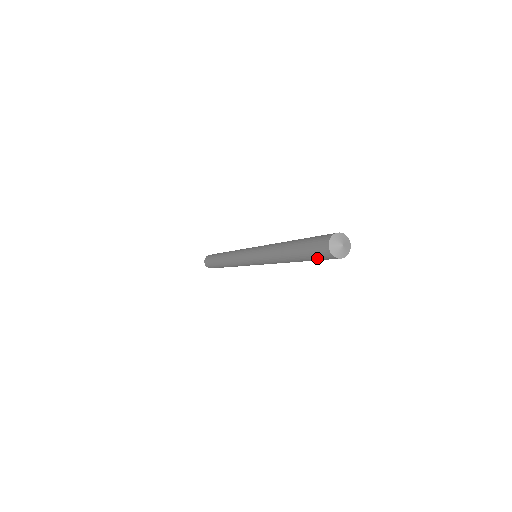
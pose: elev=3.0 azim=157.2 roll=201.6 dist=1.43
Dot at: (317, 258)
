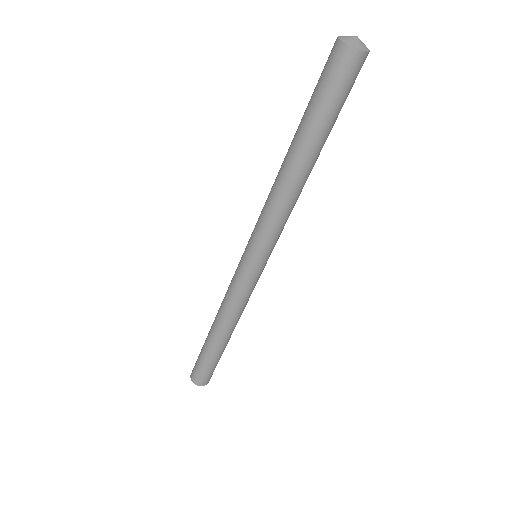
Dot at: (321, 83)
